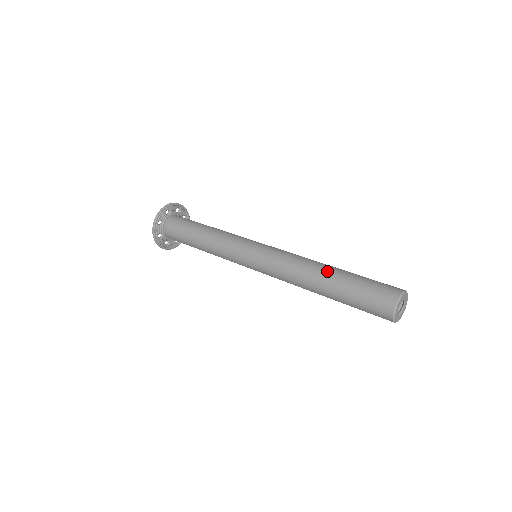
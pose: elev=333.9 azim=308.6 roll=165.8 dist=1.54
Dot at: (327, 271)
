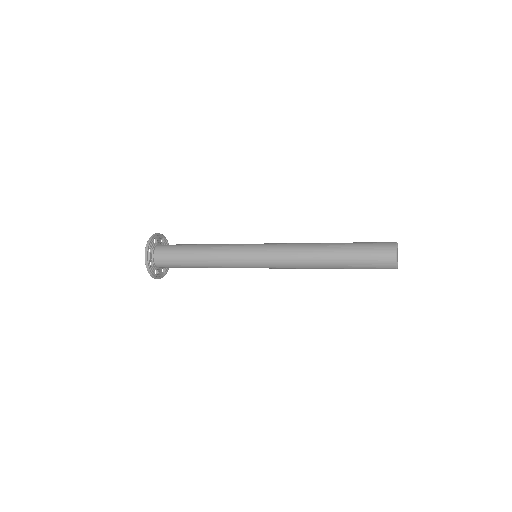
Dot at: occluded
